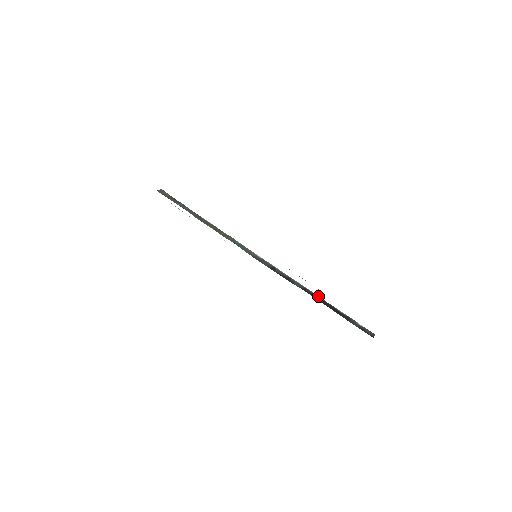
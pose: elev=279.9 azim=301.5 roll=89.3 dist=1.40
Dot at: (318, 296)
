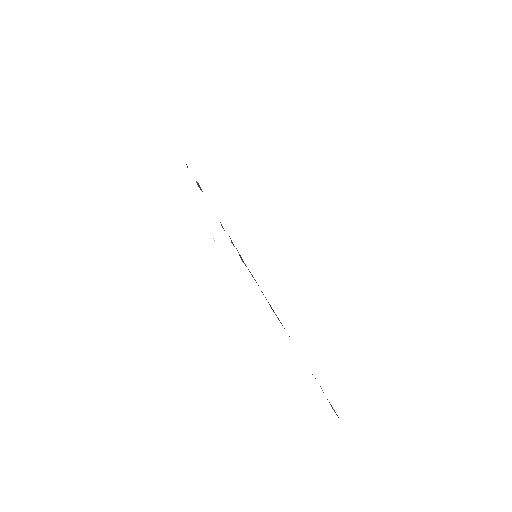
Dot at: occluded
